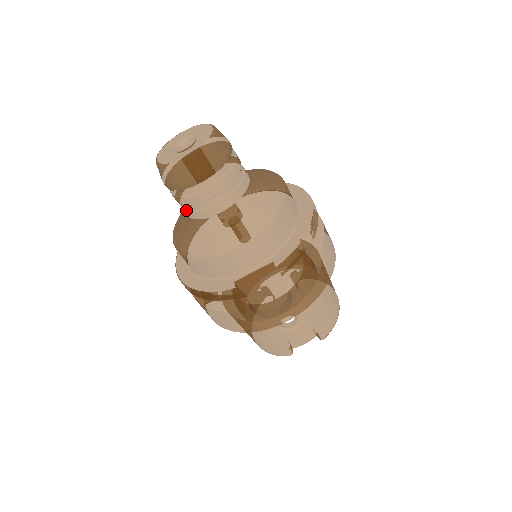
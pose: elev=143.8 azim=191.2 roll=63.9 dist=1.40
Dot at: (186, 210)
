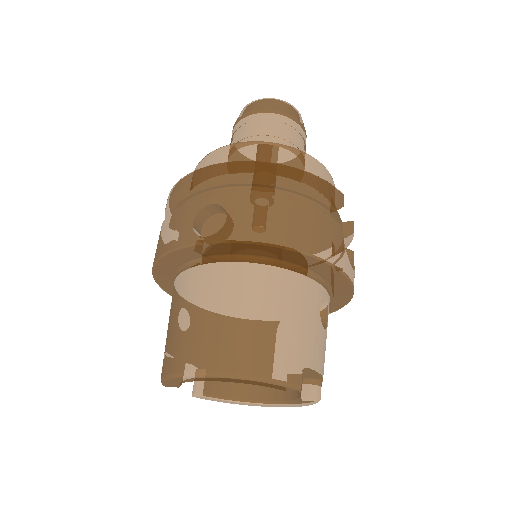
Dot at: (275, 136)
